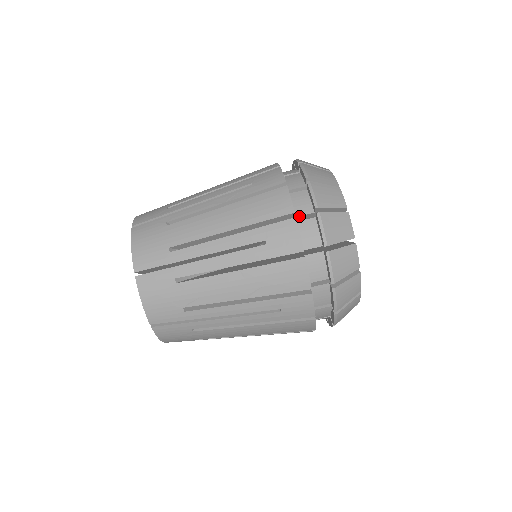
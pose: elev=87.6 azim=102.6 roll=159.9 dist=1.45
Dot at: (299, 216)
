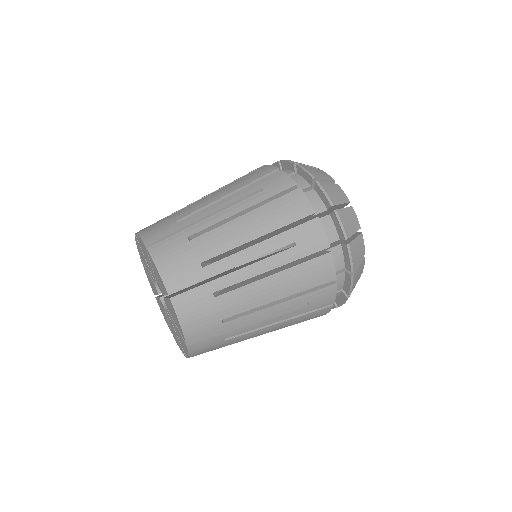
Dot at: occluded
